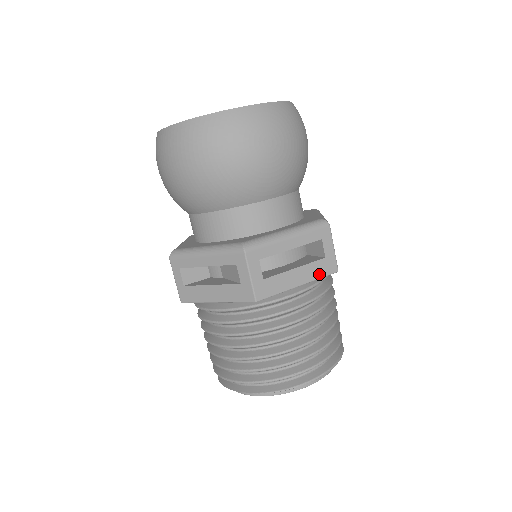
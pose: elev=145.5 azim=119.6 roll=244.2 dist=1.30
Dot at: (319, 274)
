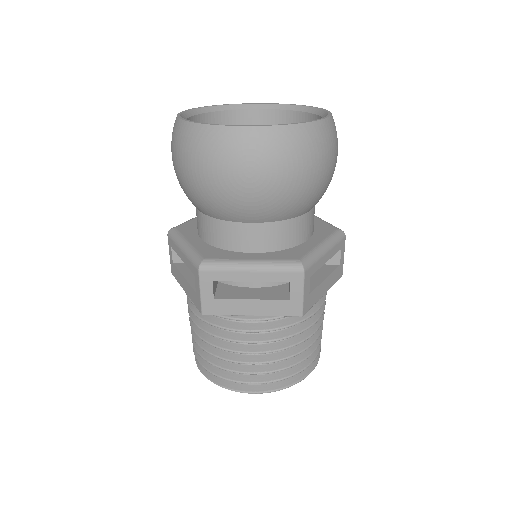
Dot at: (278, 312)
